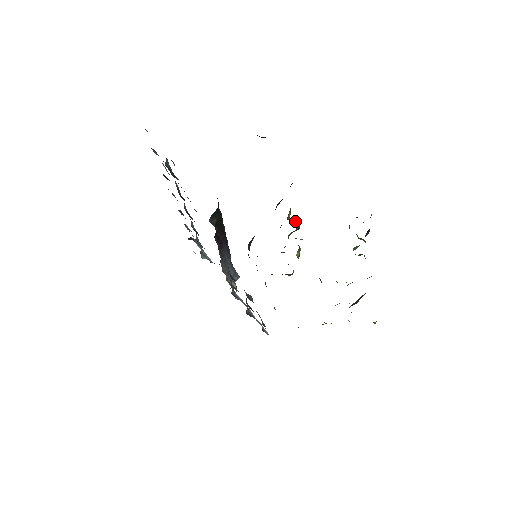
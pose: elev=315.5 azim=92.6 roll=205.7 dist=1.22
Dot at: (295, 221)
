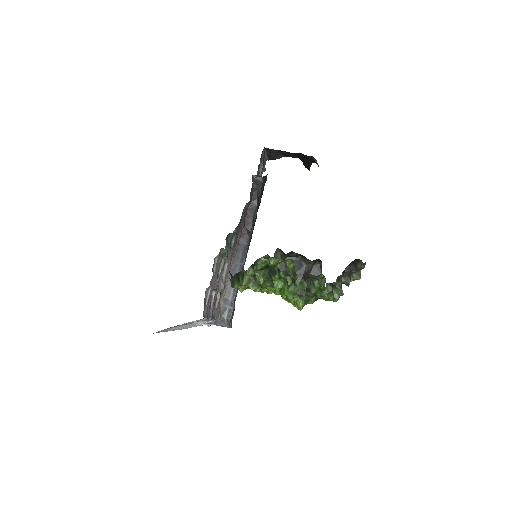
Dot at: occluded
